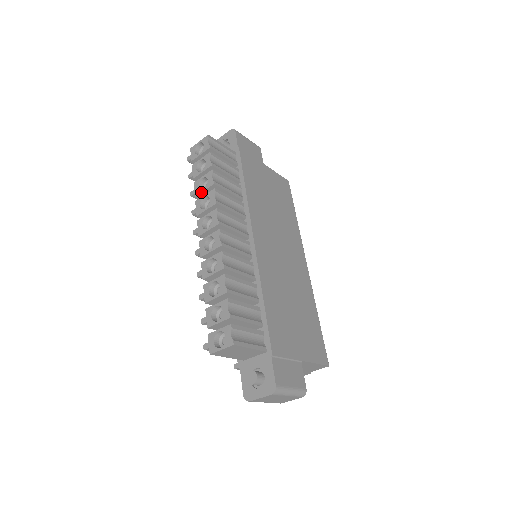
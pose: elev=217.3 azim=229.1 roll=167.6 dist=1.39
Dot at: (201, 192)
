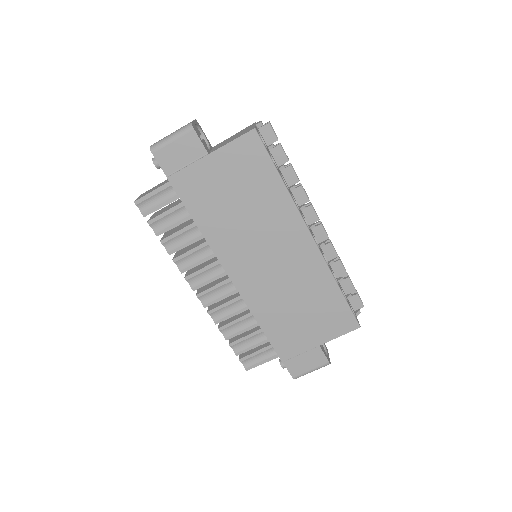
Dot at: occluded
